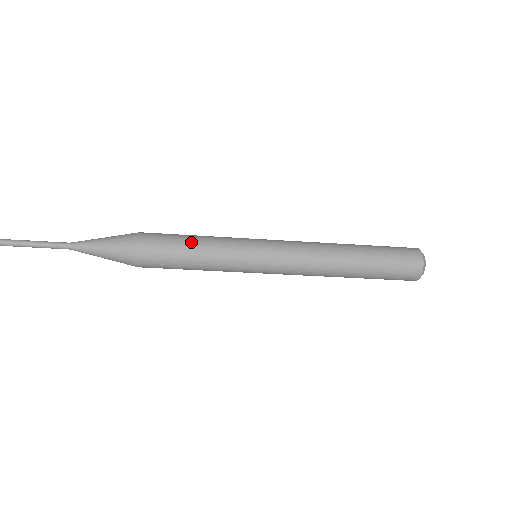
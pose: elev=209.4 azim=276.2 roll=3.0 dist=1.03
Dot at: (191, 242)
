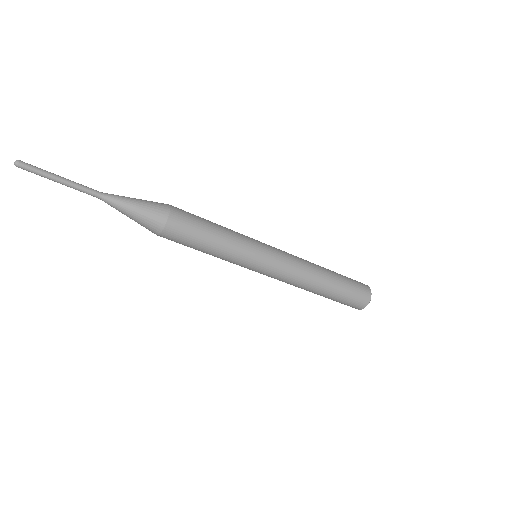
Dot at: (214, 227)
